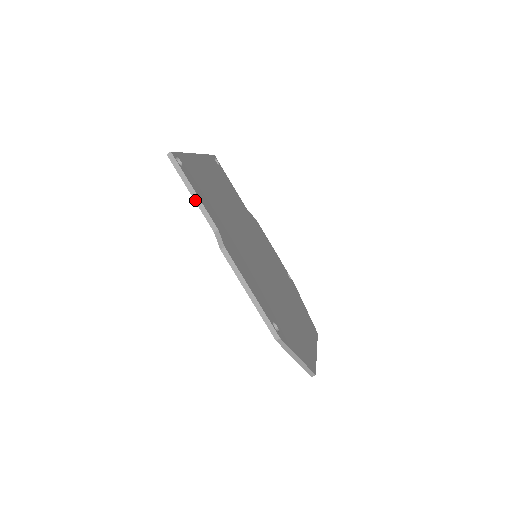
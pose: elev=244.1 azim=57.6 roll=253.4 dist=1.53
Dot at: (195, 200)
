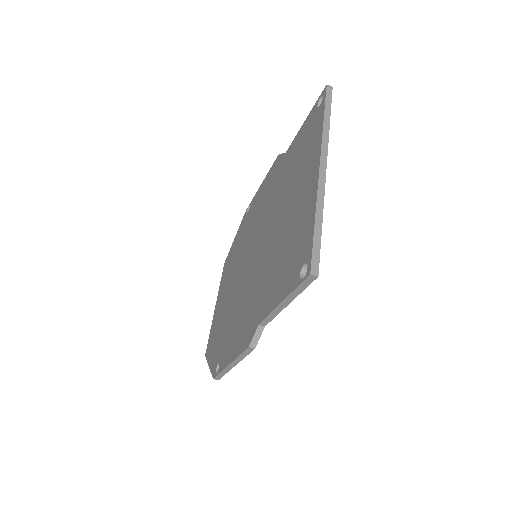
Dot at: (278, 307)
